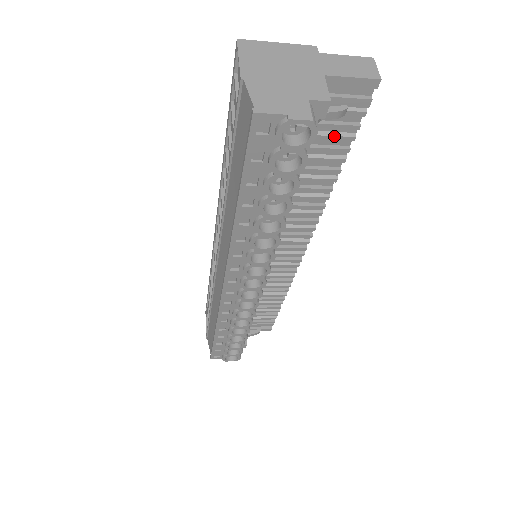
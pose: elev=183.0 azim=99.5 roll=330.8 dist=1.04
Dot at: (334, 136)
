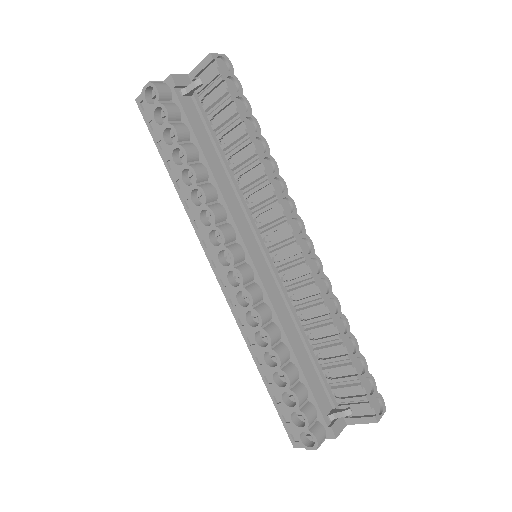
Dot at: (220, 106)
